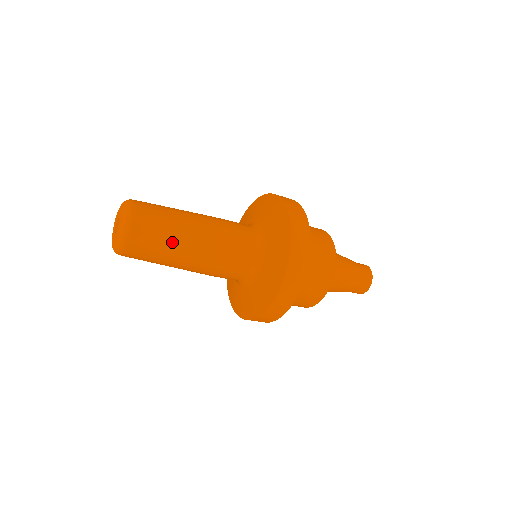
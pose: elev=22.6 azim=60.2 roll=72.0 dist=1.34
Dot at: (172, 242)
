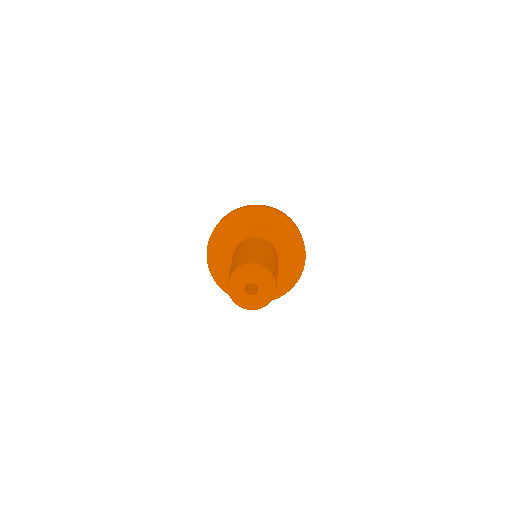
Dot at: occluded
